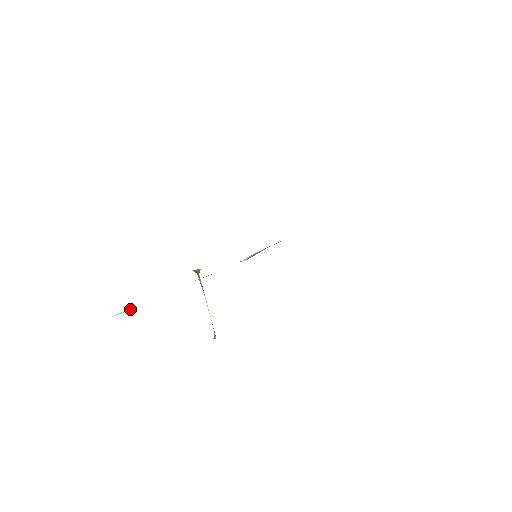
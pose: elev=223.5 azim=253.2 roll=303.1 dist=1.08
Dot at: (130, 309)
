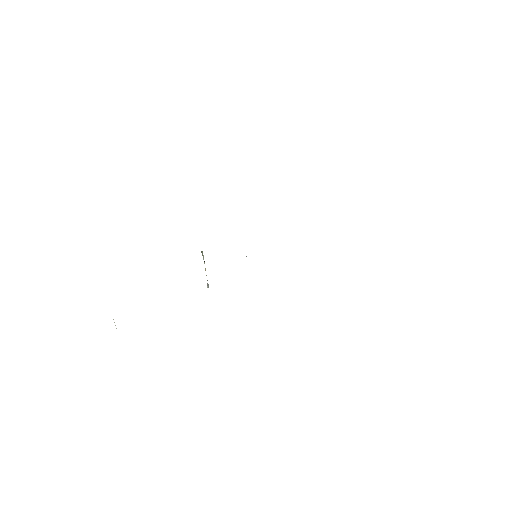
Dot at: occluded
